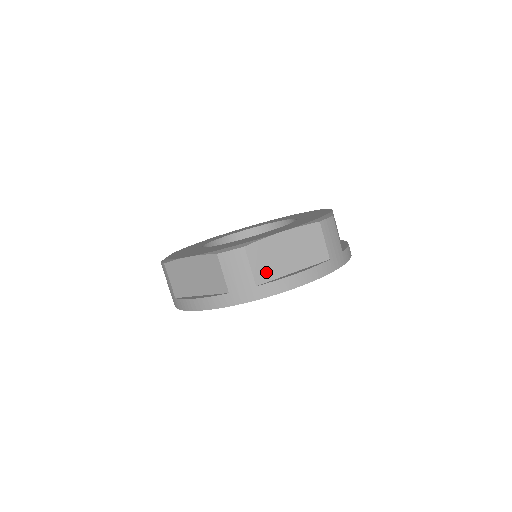
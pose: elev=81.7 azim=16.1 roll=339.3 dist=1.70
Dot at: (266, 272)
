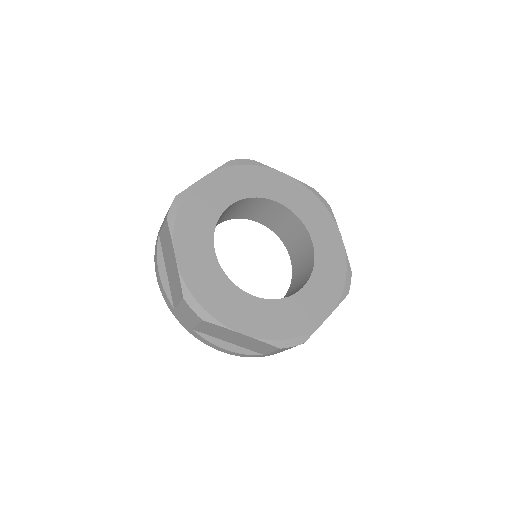
Dot at: (207, 332)
